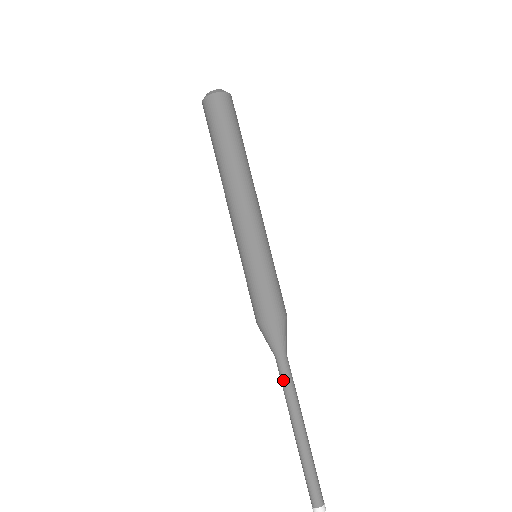
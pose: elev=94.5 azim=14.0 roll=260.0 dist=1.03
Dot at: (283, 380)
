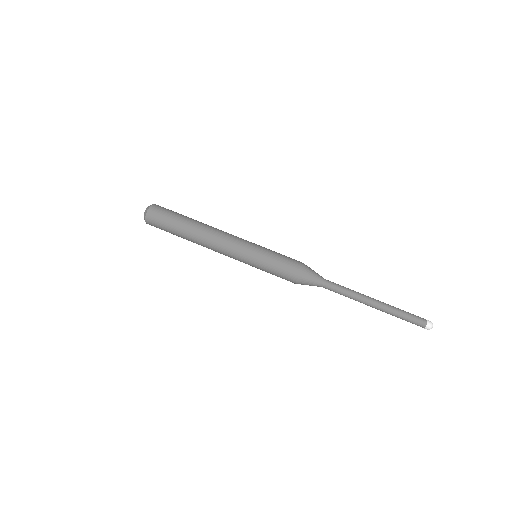
Dot at: (338, 292)
